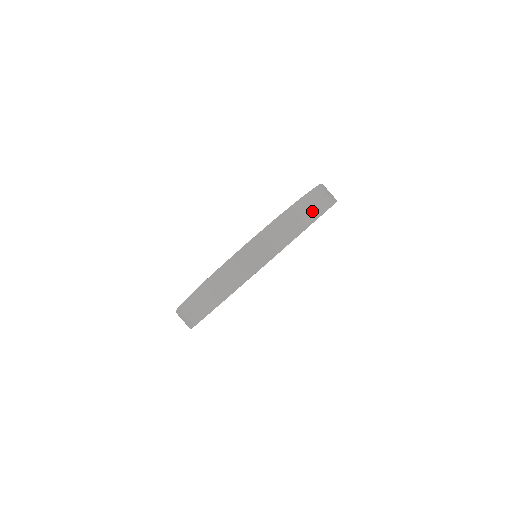
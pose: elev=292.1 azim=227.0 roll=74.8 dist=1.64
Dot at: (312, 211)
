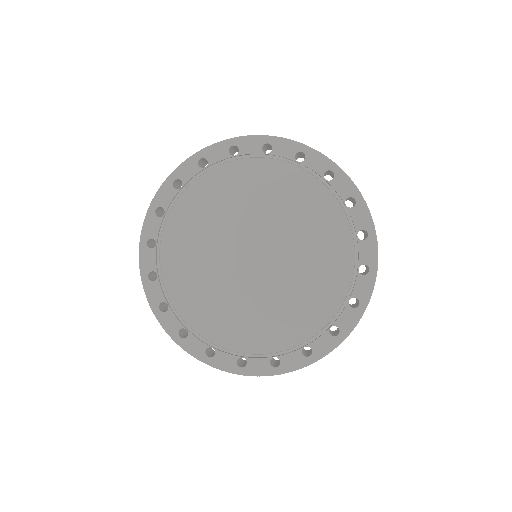
Dot at: occluded
